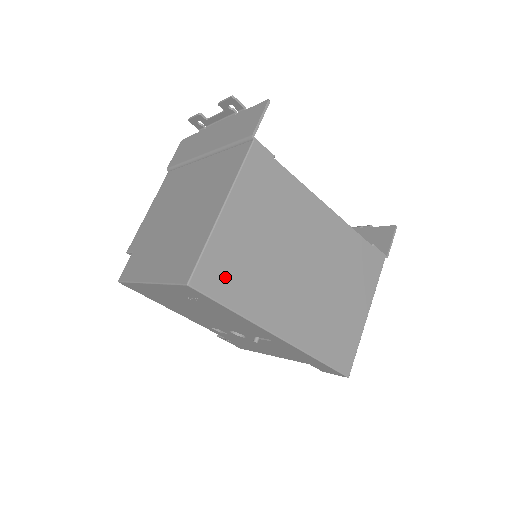
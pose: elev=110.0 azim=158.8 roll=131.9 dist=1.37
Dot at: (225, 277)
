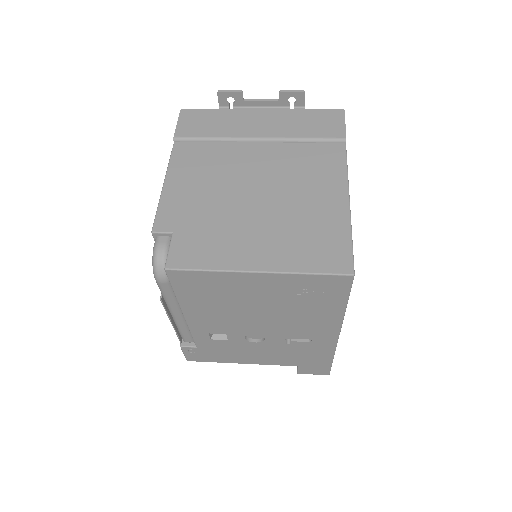
Dot at: occluded
